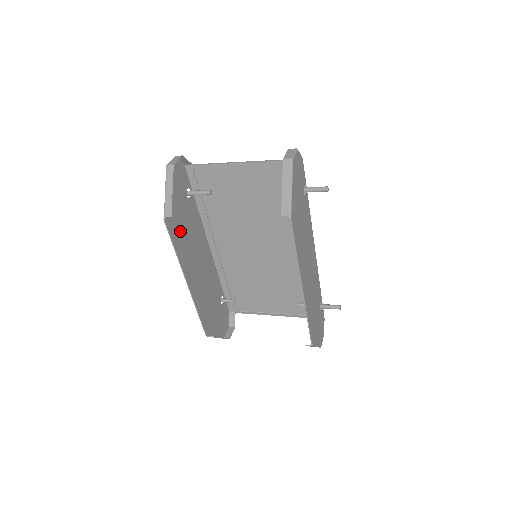
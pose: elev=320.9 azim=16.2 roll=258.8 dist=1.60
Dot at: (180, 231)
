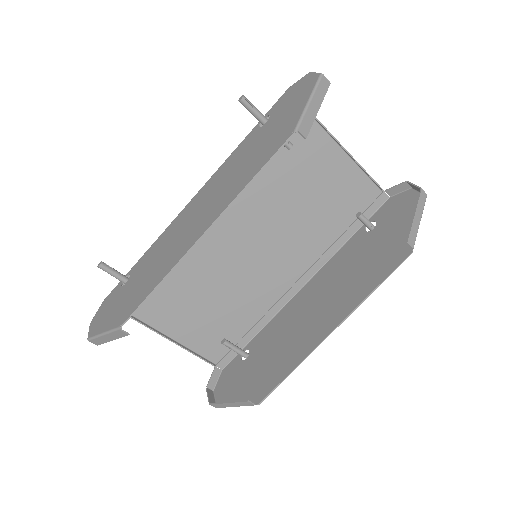
Dot at: (256, 160)
